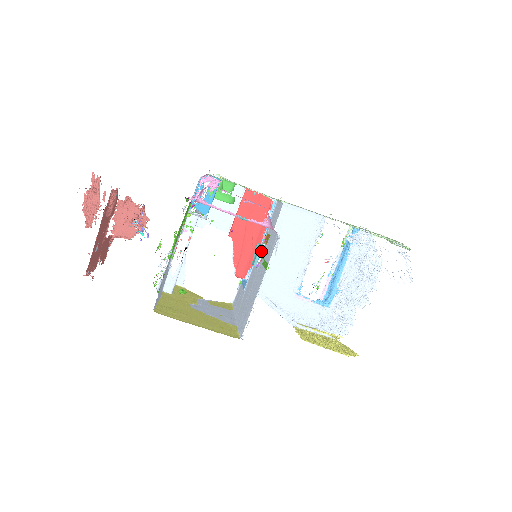
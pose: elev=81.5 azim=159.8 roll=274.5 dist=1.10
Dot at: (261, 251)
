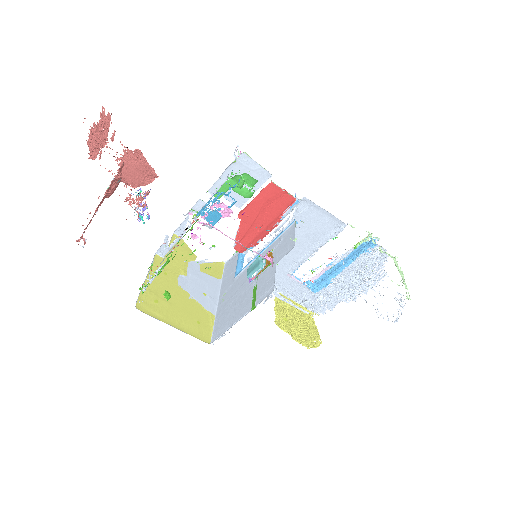
Dot at: occluded
